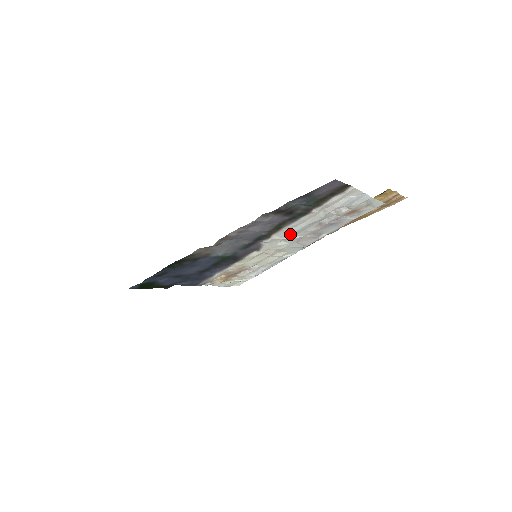
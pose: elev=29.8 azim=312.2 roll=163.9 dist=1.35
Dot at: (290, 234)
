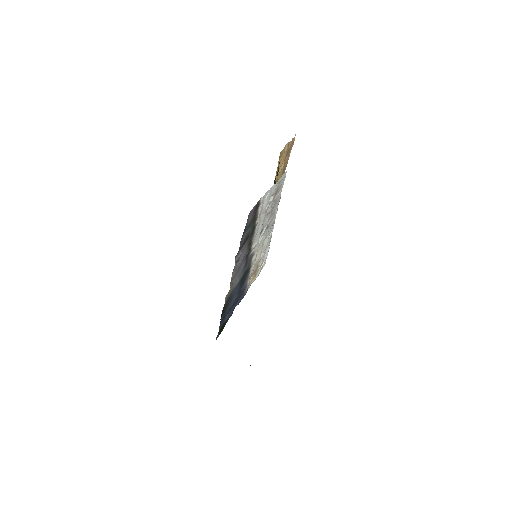
Dot at: (259, 235)
